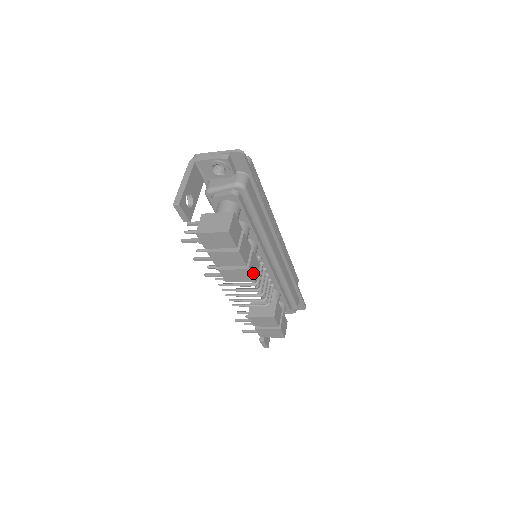
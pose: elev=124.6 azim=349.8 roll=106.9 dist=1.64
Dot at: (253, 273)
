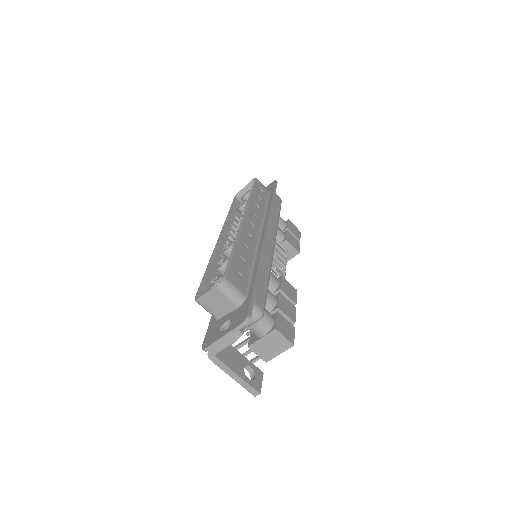
Dot at: (294, 293)
